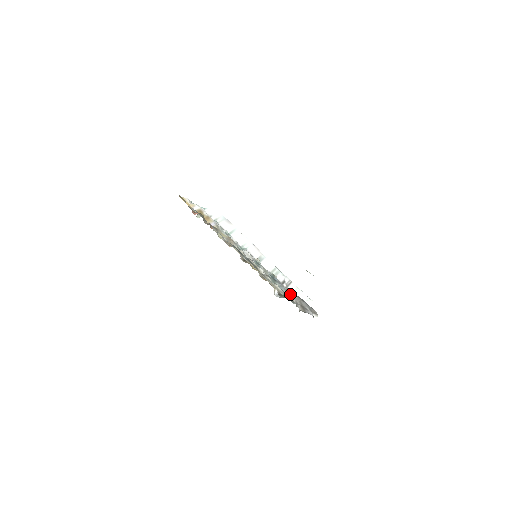
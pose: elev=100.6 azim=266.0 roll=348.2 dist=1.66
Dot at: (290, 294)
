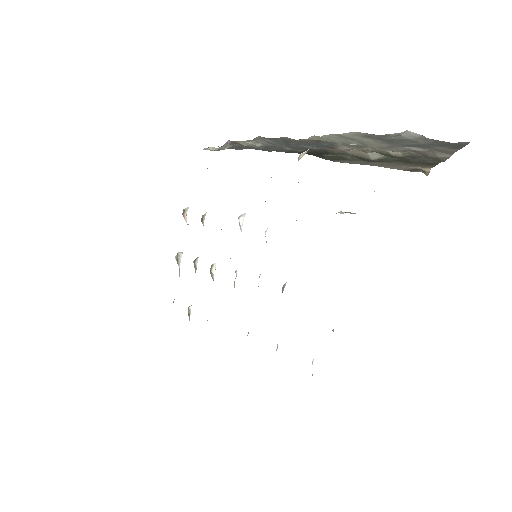
Dot at: occluded
